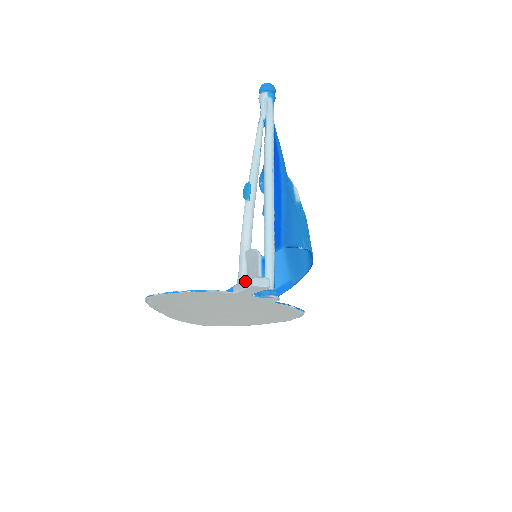
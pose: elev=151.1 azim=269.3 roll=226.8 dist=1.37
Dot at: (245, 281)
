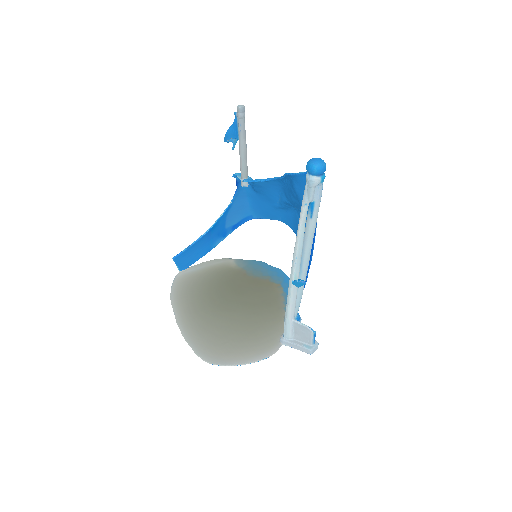
Dot at: (299, 346)
